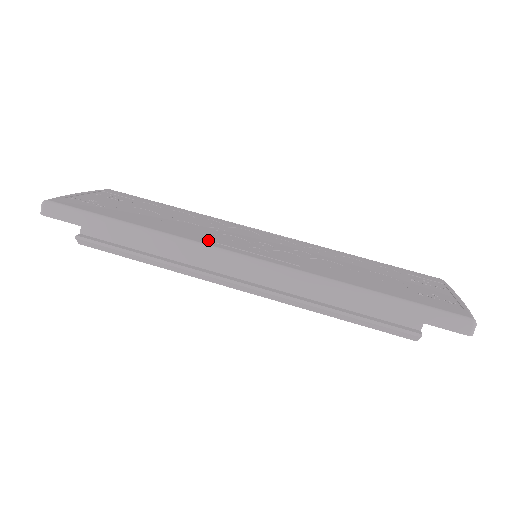
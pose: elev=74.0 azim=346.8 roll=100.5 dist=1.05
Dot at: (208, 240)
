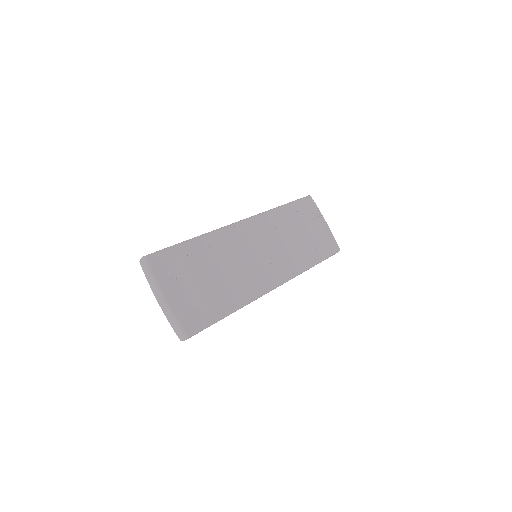
Dot at: (258, 285)
